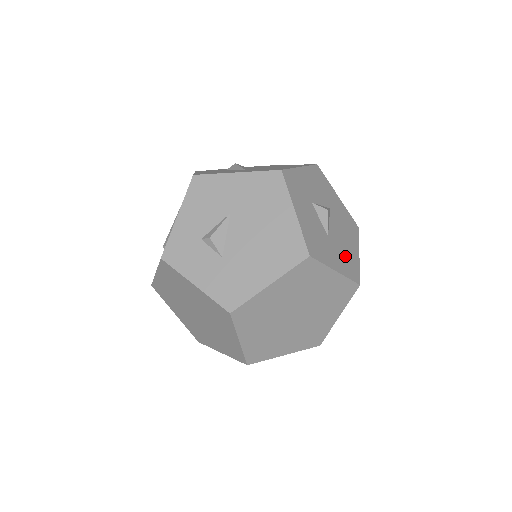
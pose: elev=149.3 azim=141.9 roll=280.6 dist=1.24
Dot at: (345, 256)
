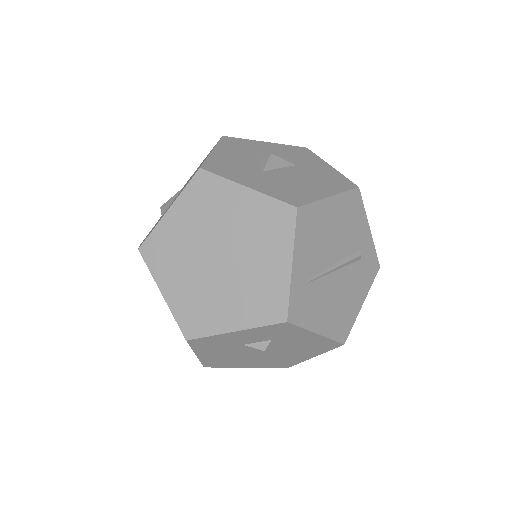
Dot at: (286, 187)
